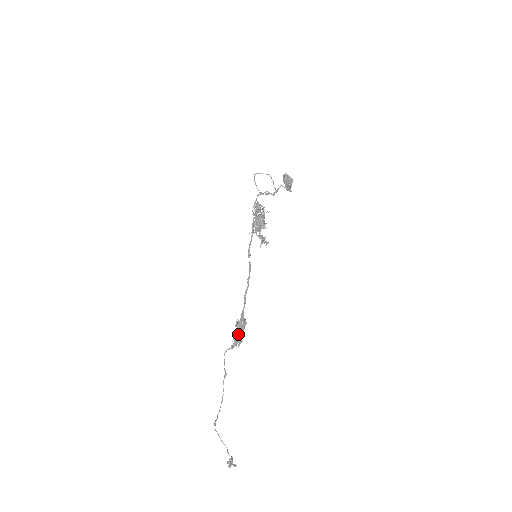
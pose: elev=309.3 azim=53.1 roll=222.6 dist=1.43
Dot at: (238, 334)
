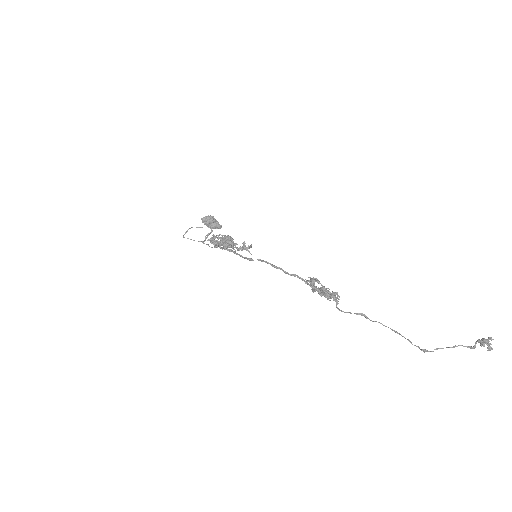
Dot at: occluded
